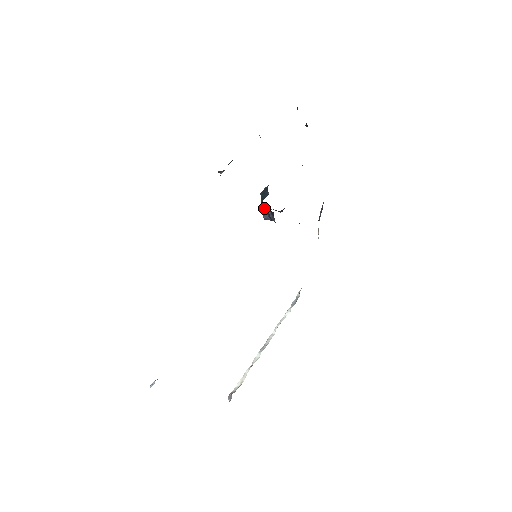
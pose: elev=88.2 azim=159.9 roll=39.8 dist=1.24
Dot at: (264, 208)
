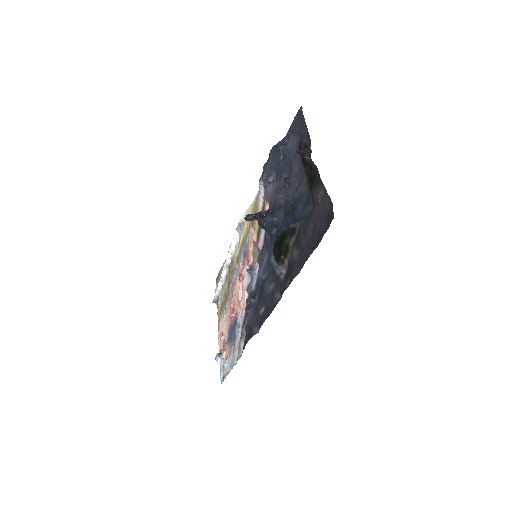
Dot at: (263, 228)
